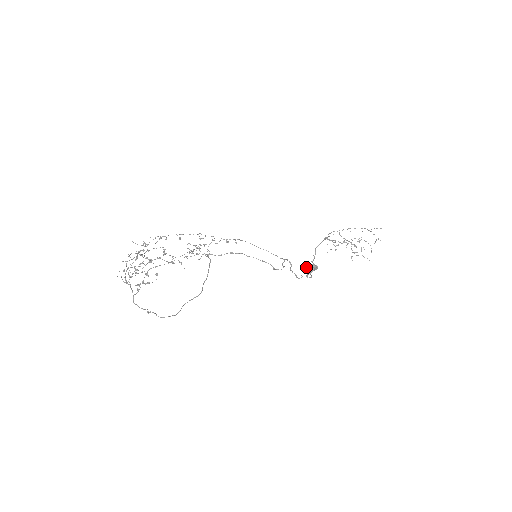
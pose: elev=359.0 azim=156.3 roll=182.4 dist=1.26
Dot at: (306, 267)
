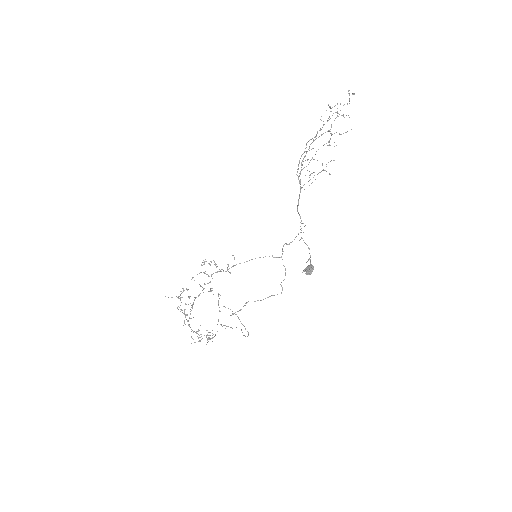
Dot at: (304, 271)
